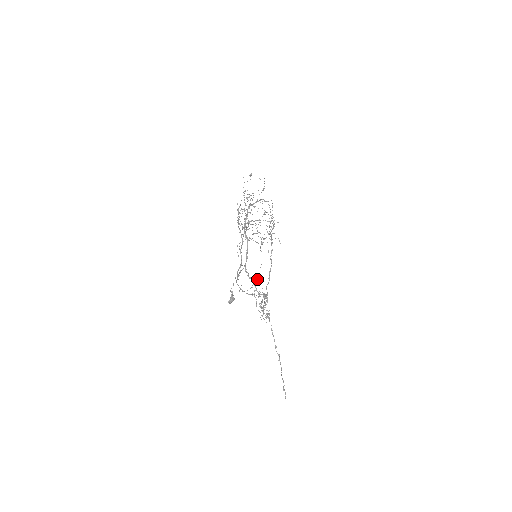
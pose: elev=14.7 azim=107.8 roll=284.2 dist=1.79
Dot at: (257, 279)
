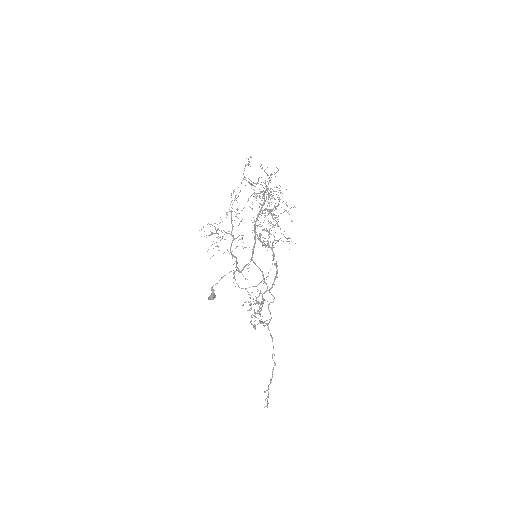
Dot at: occluded
